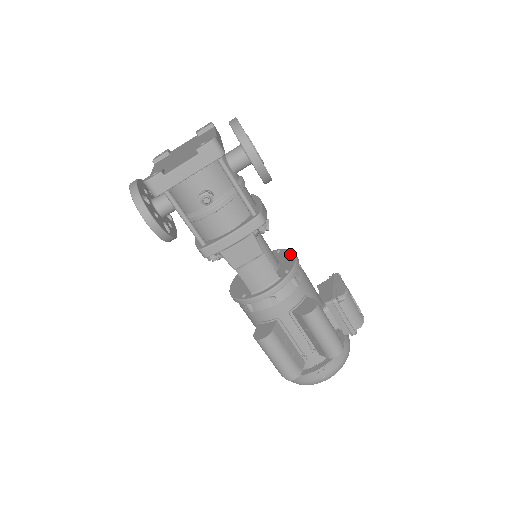
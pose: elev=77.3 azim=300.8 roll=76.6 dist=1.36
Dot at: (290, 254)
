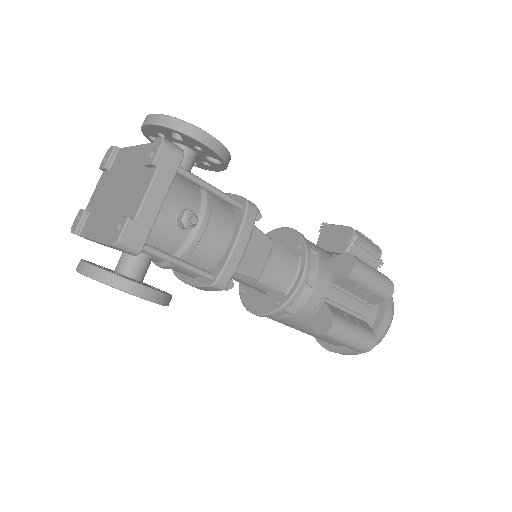
Dot at: (281, 232)
